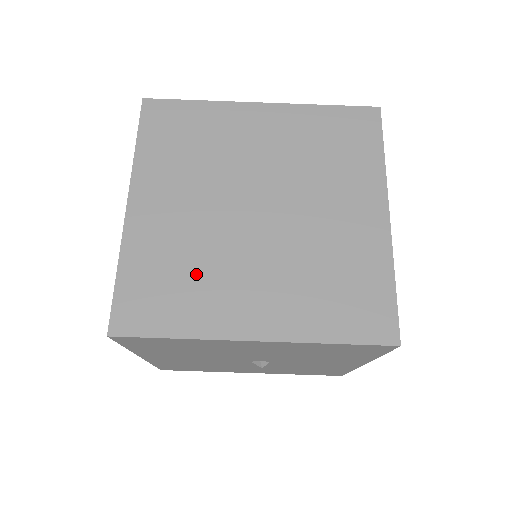
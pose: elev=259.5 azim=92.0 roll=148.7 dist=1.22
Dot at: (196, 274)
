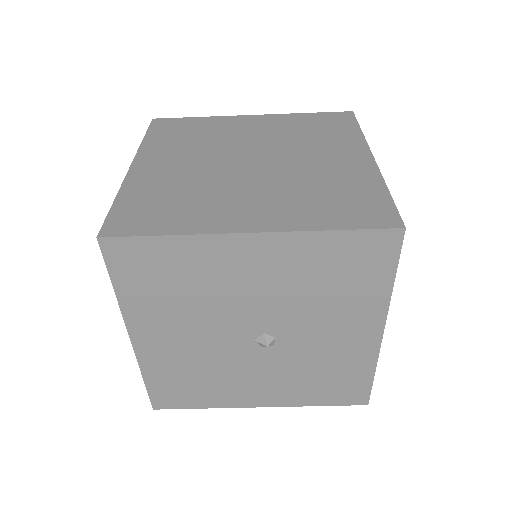
Dot at: (191, 197)
